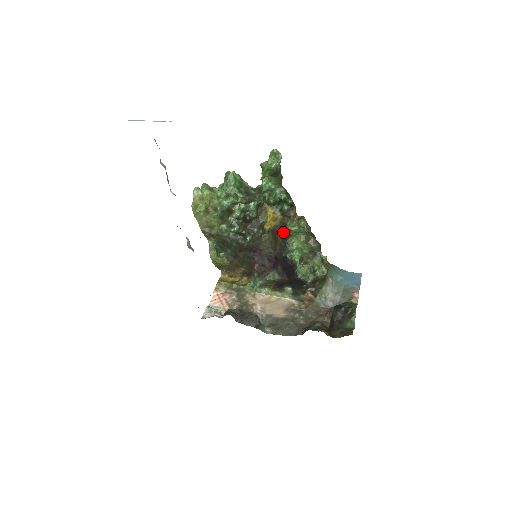
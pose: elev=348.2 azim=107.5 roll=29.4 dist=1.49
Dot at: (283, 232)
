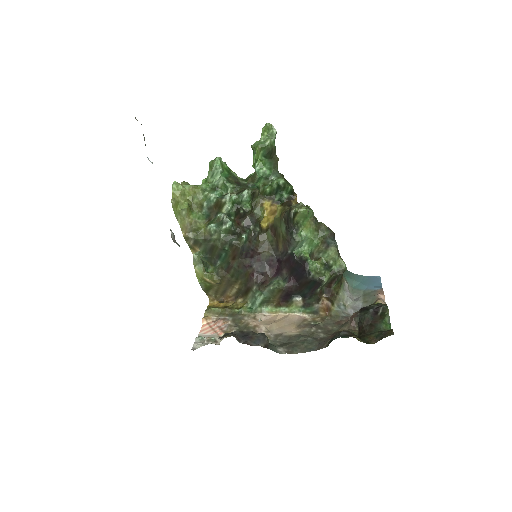
Dot at: (287, 221)
